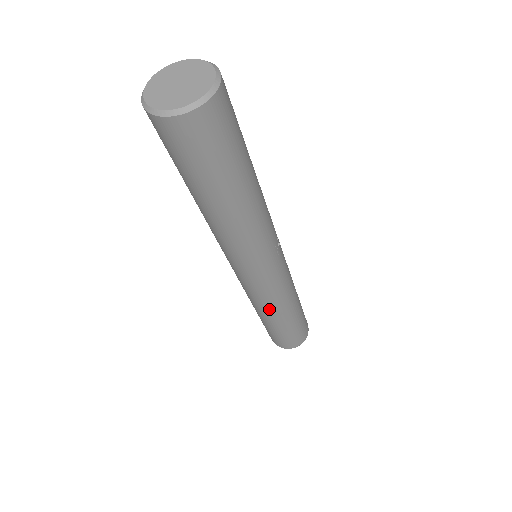
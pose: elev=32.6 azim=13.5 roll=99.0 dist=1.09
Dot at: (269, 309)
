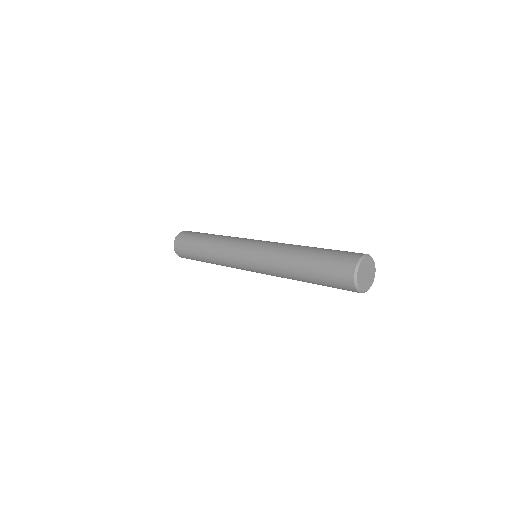
Dot at: (221, 264)
